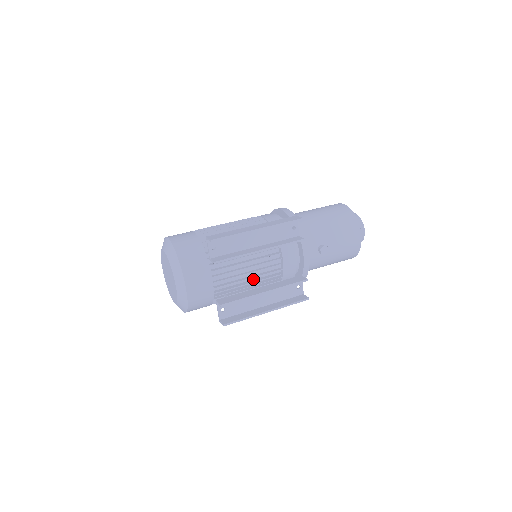
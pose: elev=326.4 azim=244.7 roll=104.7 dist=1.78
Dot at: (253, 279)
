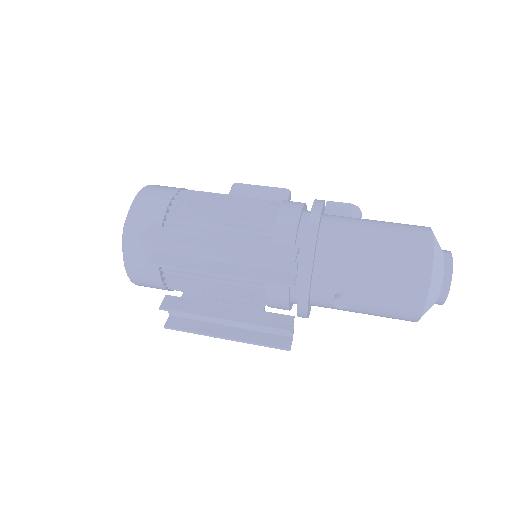
Dot at: occluded
